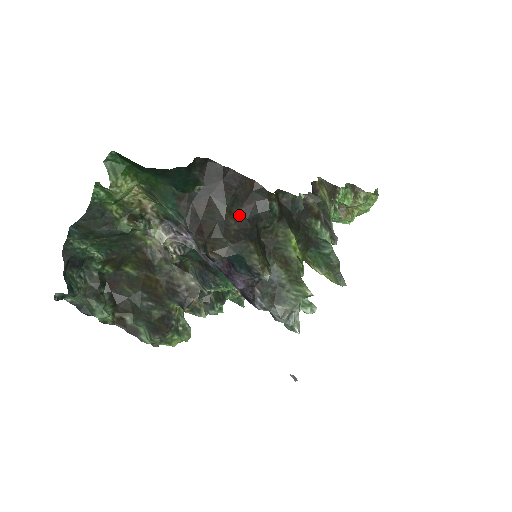
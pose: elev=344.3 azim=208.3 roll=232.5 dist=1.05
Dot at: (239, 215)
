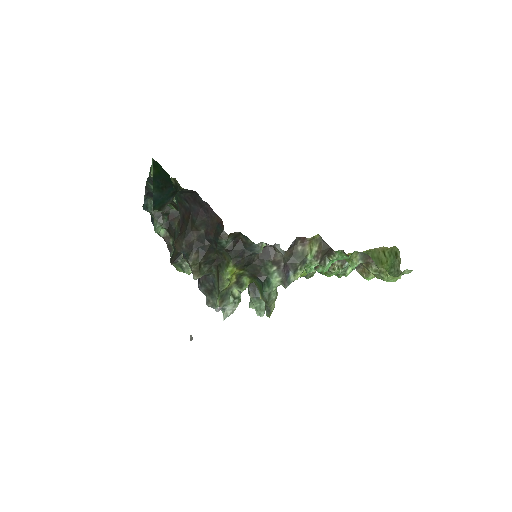
Dot at: (202, 233)
